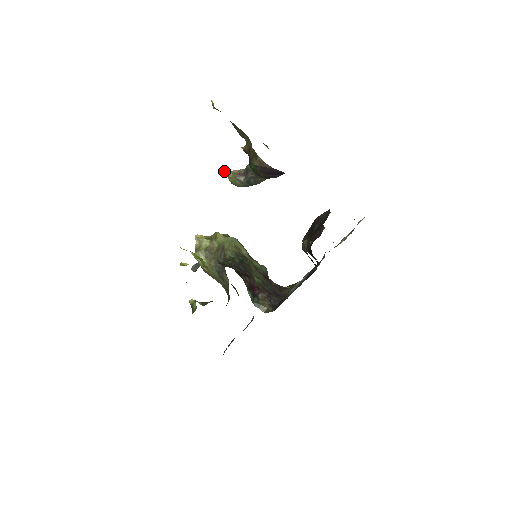
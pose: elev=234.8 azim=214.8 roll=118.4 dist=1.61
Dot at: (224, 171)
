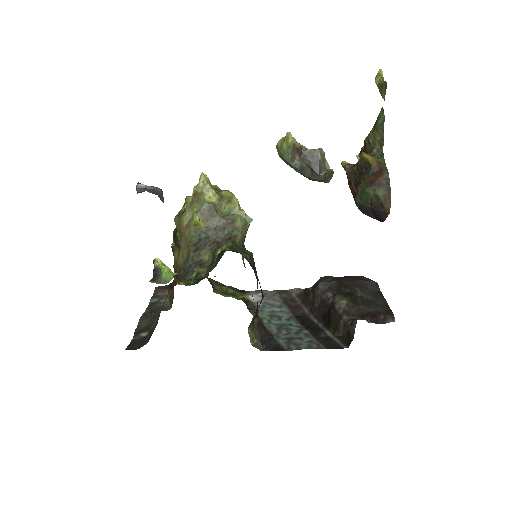
Dot at: (290, 133)
